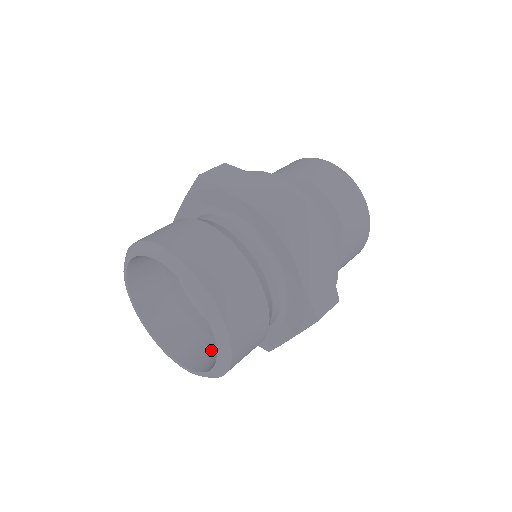
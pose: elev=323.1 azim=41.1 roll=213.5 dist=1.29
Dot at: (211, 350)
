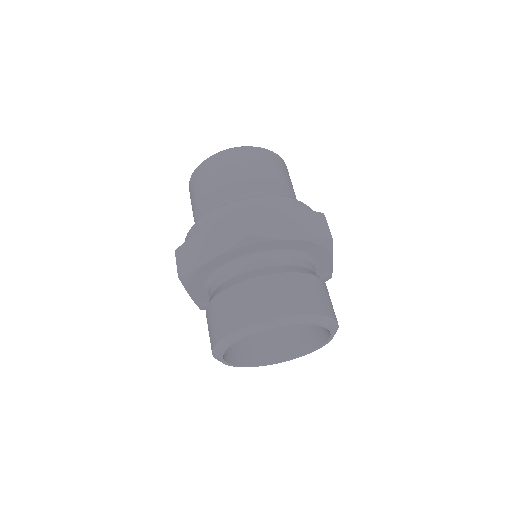
Dot at: (313, 325)
